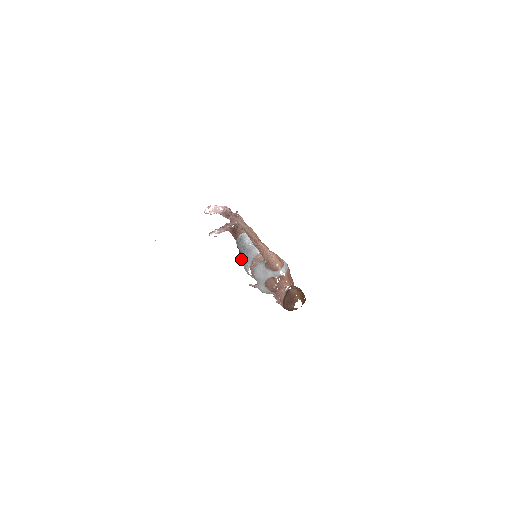
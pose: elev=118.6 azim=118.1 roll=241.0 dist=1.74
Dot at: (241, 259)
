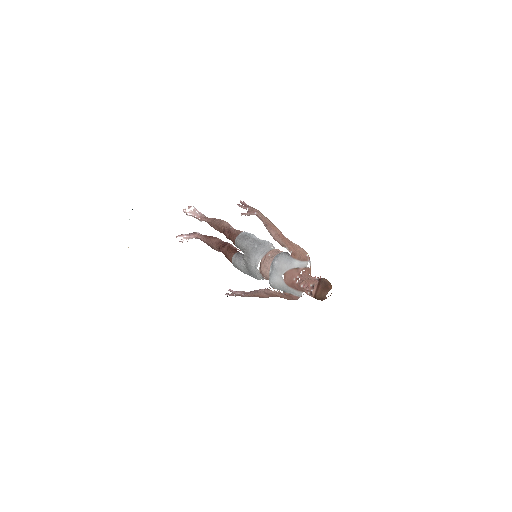
Dot at: (232, 259)
